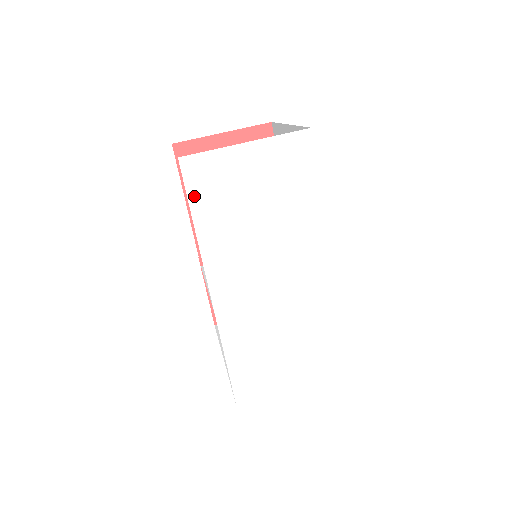
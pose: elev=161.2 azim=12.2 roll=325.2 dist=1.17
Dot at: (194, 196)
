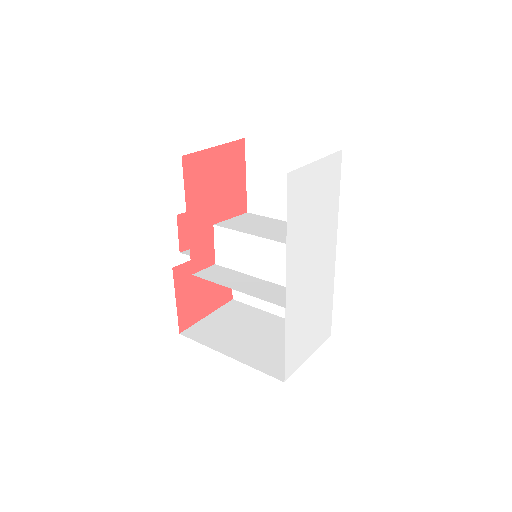
Dot at: (290, 206)
